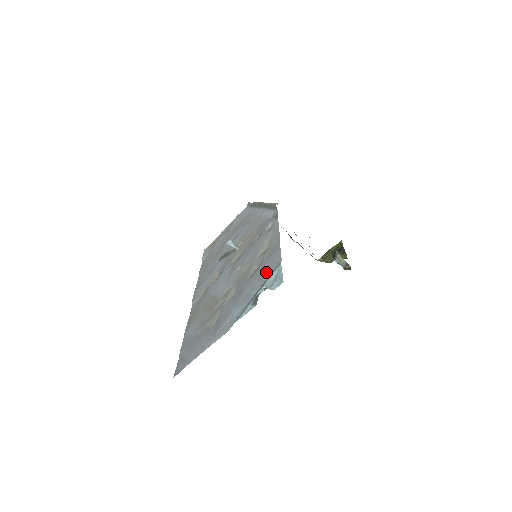
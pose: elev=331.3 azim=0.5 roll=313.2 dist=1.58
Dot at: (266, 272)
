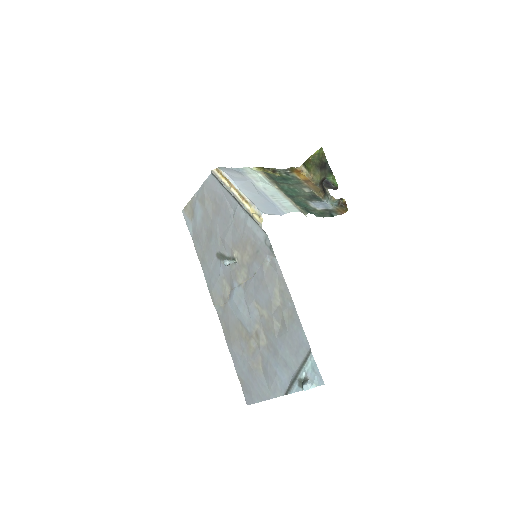
Dot at: (297, 349)
